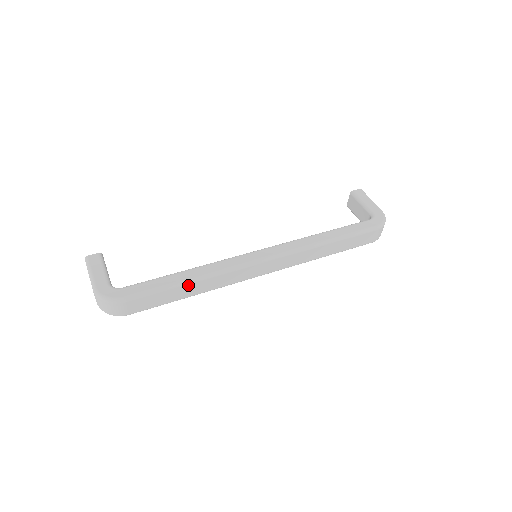
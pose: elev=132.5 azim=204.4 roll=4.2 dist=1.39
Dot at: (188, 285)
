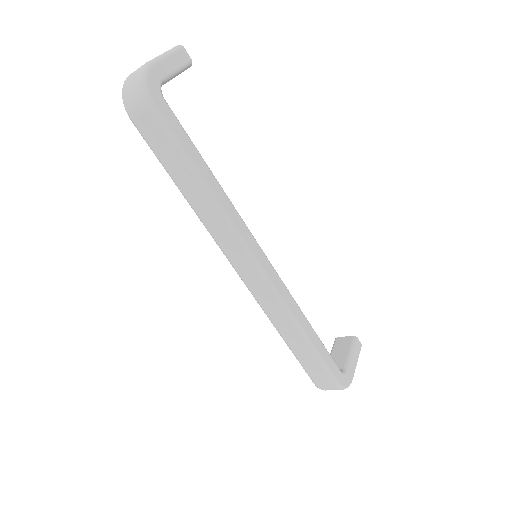
Dot at: (198, 183)
